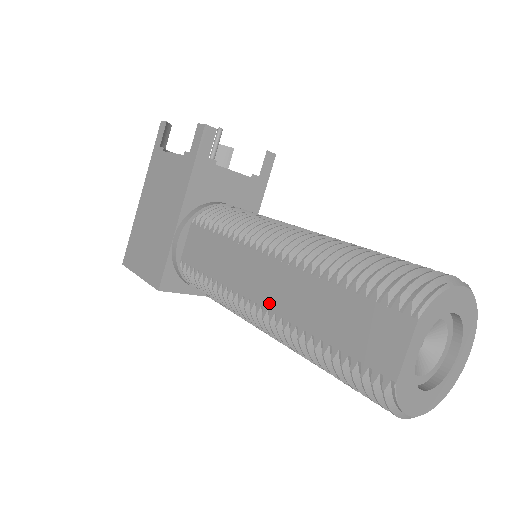
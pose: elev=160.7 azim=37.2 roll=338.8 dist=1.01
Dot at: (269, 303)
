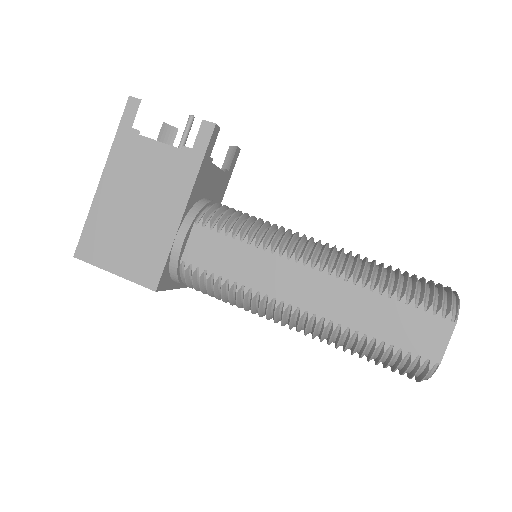
Dot at: (316, 308)
